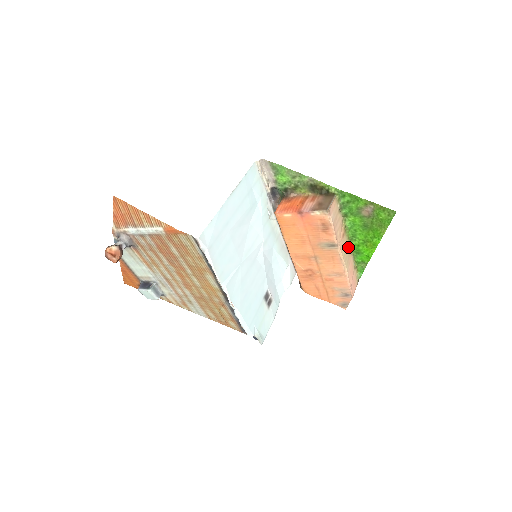
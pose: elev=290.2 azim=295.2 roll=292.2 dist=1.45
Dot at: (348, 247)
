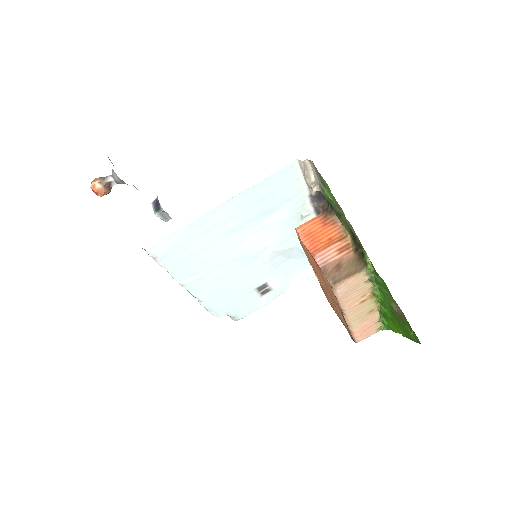
Dot at: (372, 308)
